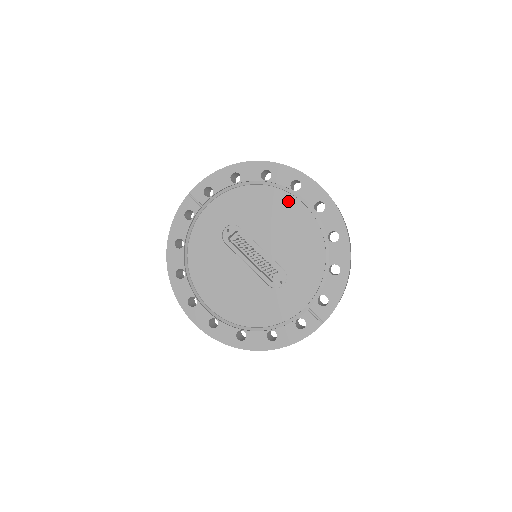
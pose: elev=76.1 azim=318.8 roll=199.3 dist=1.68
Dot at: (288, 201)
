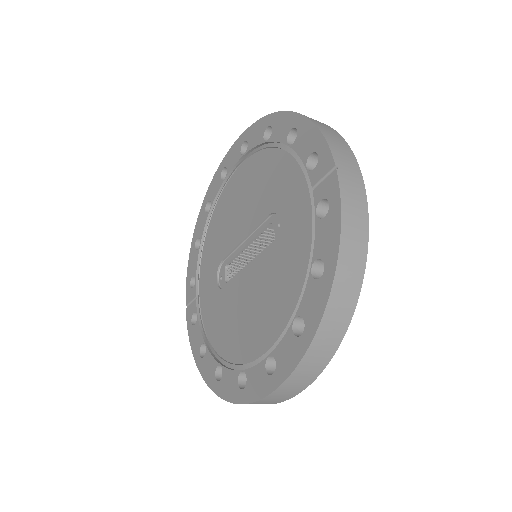
Dot at: (230, 188)
